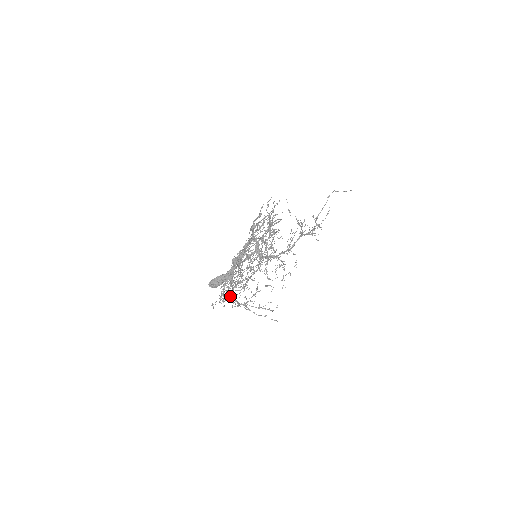
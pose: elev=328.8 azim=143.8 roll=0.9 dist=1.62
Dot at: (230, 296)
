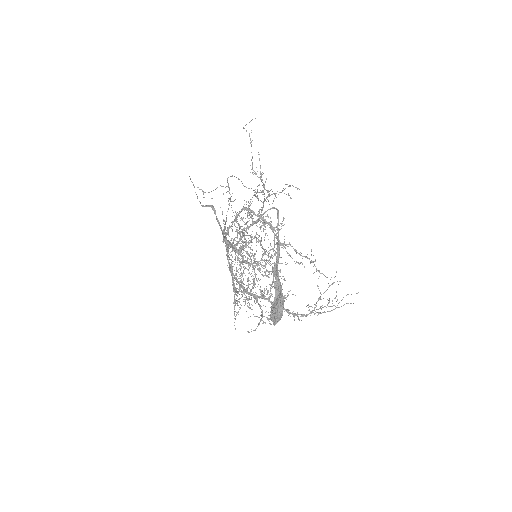
Dot at: (288, 315)
